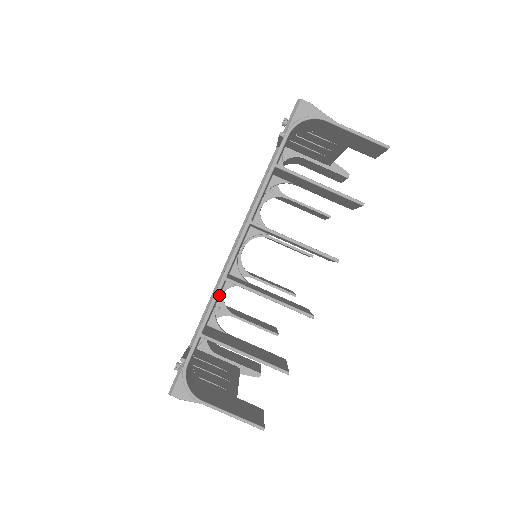
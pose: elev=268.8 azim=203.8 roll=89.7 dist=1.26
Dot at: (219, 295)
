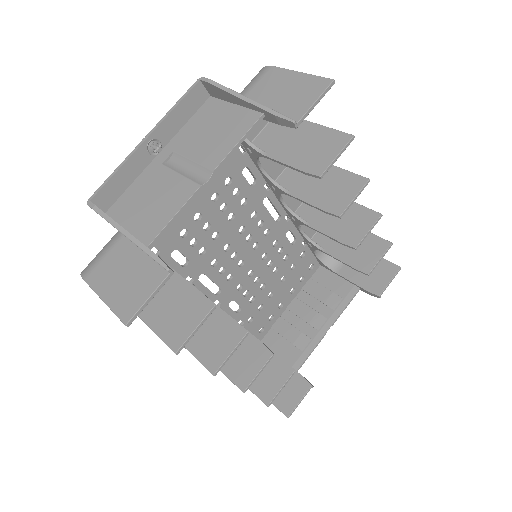
Dot at: occluded
